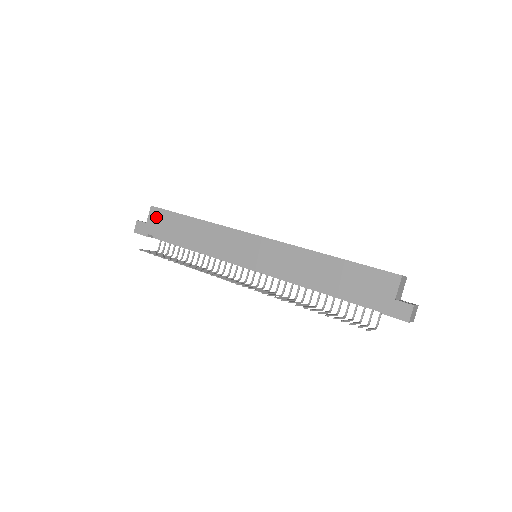
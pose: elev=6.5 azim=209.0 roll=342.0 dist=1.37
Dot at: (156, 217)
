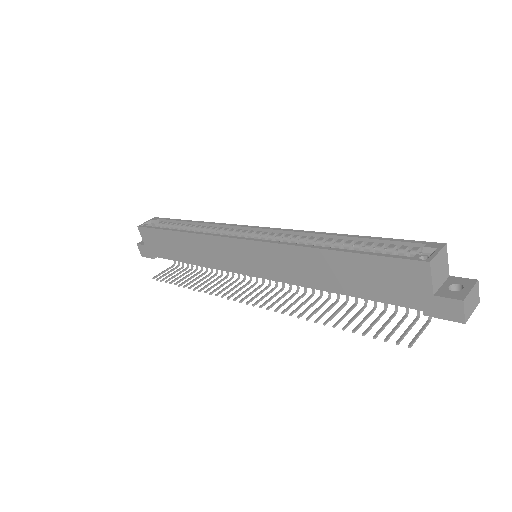
Dot at: (148, 238)
